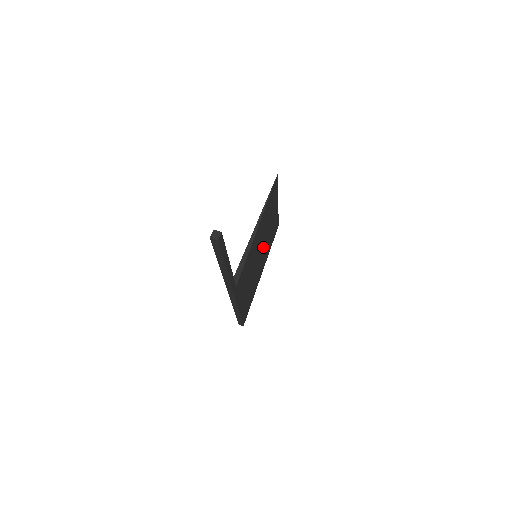
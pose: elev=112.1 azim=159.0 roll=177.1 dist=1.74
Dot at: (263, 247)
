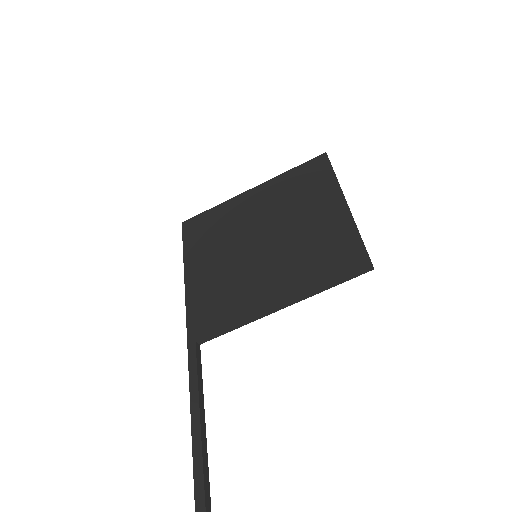
Dot at: (276, 229)
